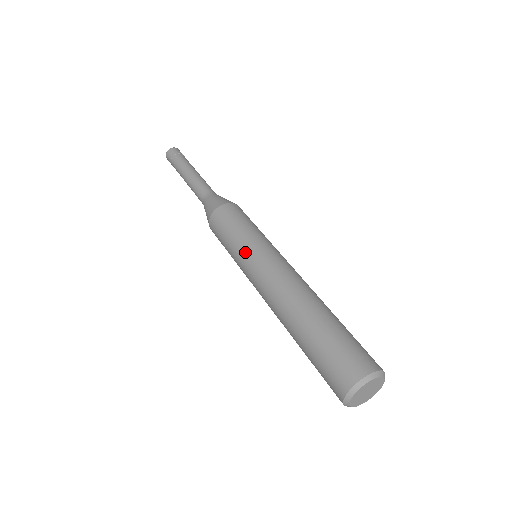
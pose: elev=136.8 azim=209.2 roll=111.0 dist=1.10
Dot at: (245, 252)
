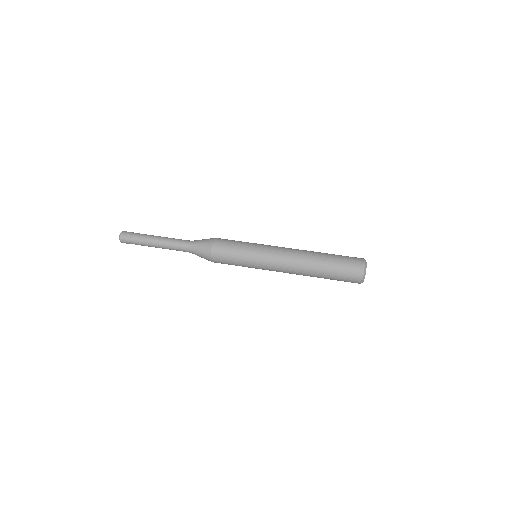
Dot at: (258, 248)
